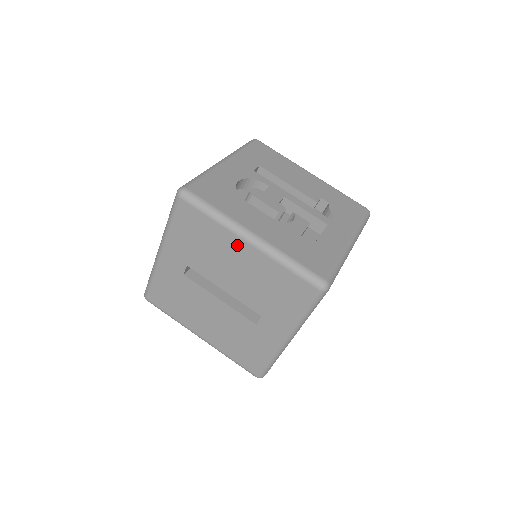
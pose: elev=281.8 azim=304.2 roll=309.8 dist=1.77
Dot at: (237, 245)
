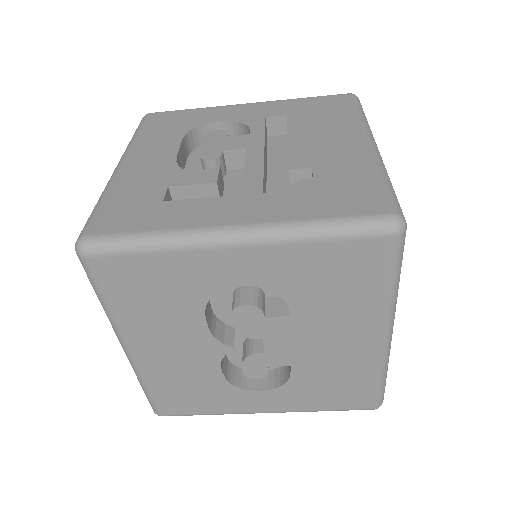
Dot at: occluded
